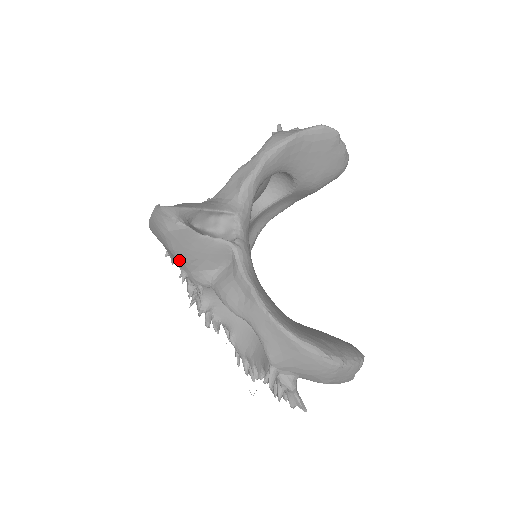
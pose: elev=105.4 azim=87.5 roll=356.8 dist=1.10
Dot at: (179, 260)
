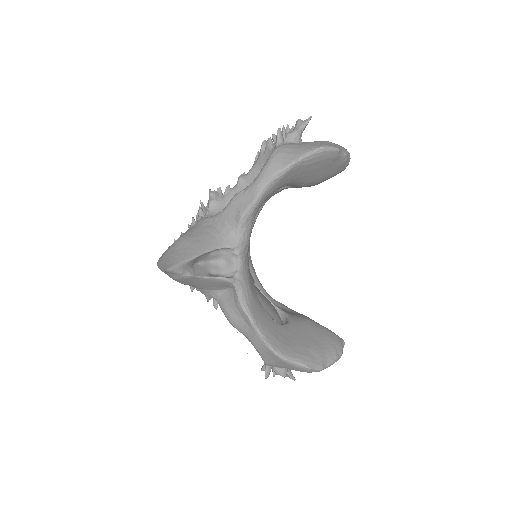
Dot at: occluded
